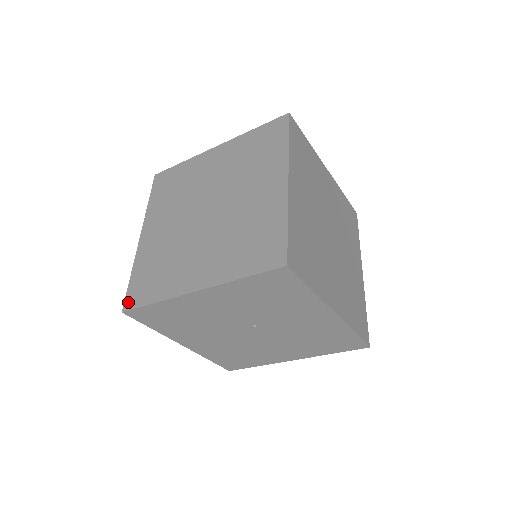
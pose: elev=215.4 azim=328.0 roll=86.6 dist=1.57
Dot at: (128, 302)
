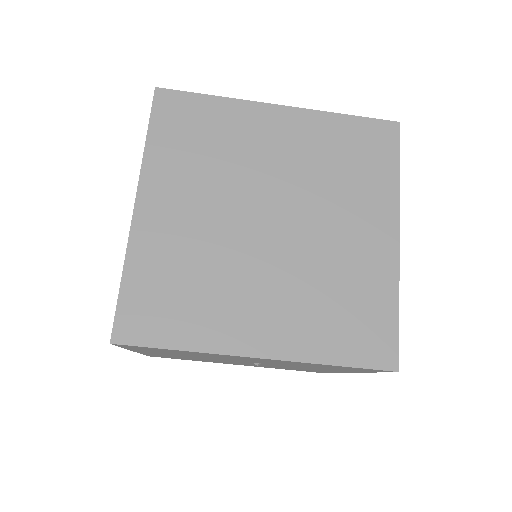
Dot at: (123, 329)
